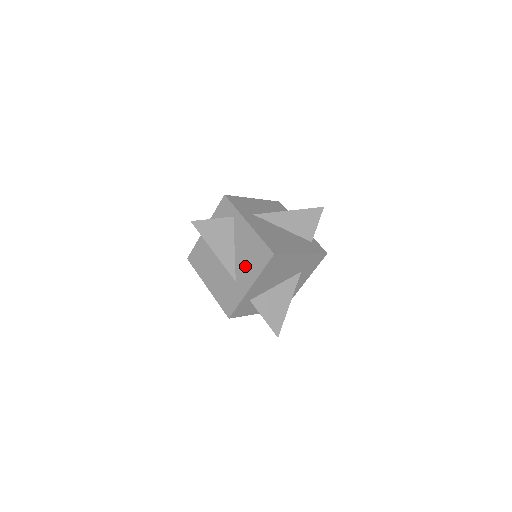
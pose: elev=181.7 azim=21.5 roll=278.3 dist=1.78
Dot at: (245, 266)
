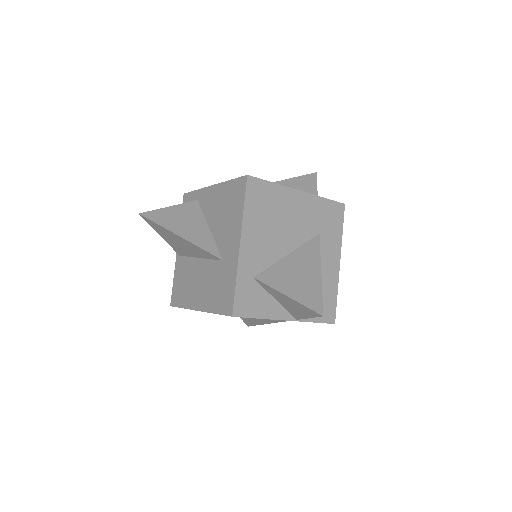
Dot at: (225, 229)
